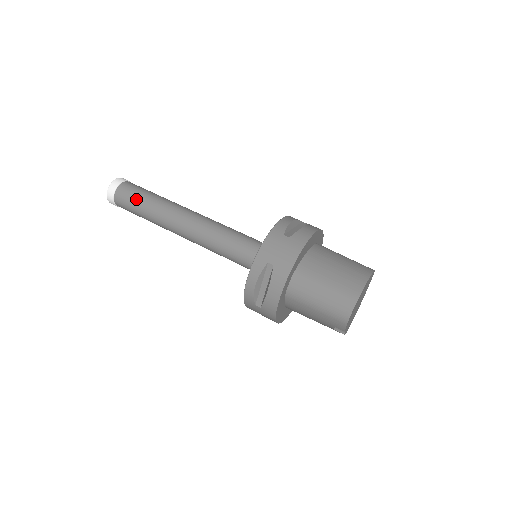
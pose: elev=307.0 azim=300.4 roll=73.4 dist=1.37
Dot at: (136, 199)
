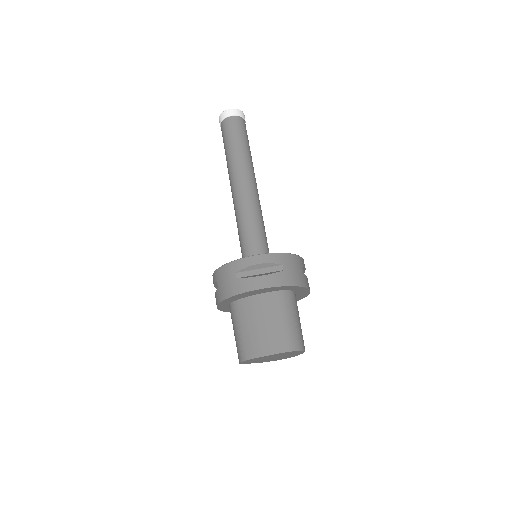
Dot at: (225, 141)
